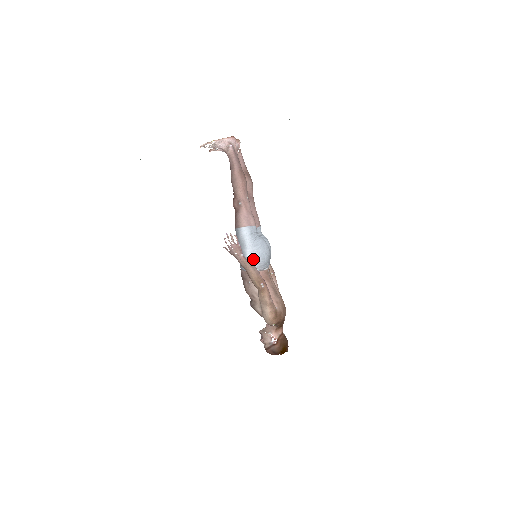
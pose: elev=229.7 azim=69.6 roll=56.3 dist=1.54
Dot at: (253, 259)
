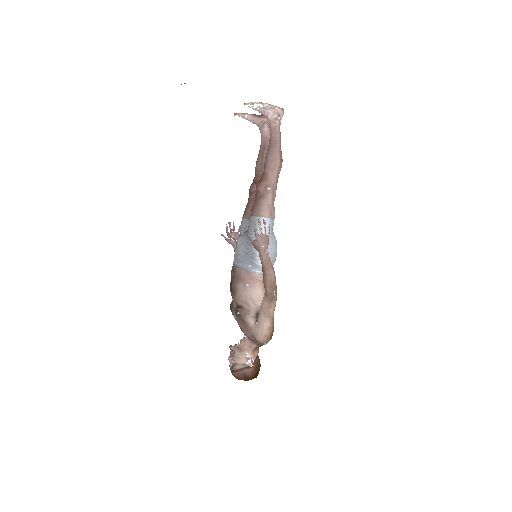
Dot at: occluded
